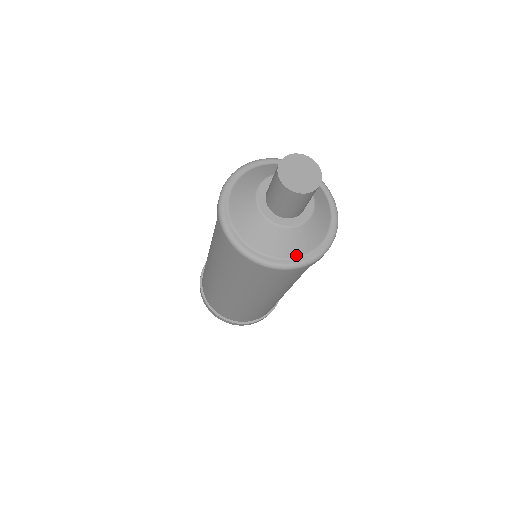
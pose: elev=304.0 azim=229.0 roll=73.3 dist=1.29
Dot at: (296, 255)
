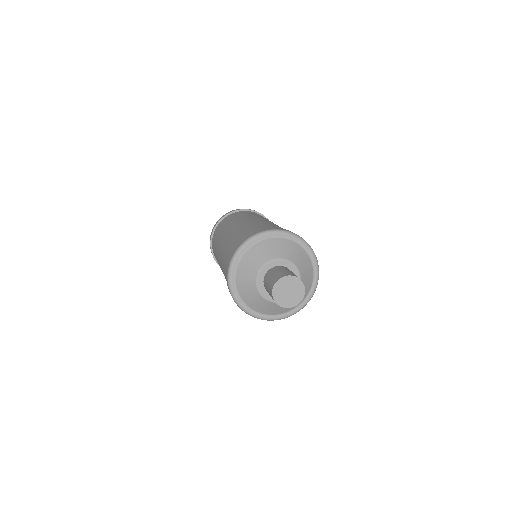
Dot at: (262, 312)
